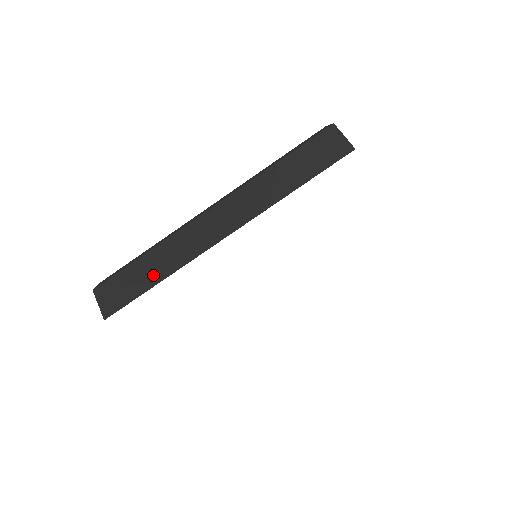
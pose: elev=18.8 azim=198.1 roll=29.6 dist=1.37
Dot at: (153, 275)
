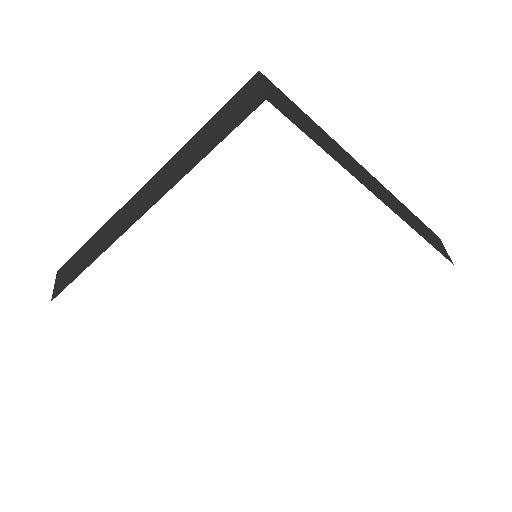
Dot at: (87, 260)
